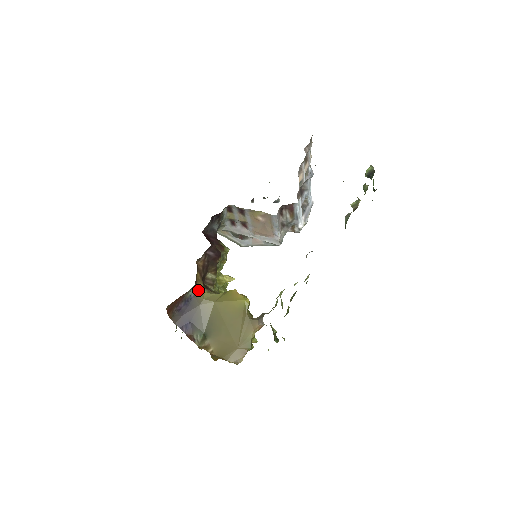
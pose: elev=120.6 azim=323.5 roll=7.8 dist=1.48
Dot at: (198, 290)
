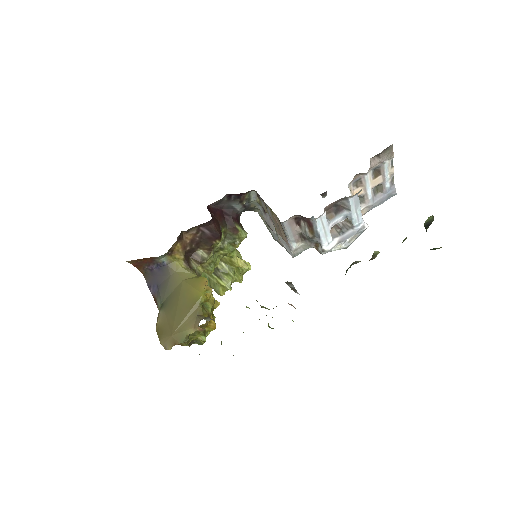
Dot at: (174, 261)
